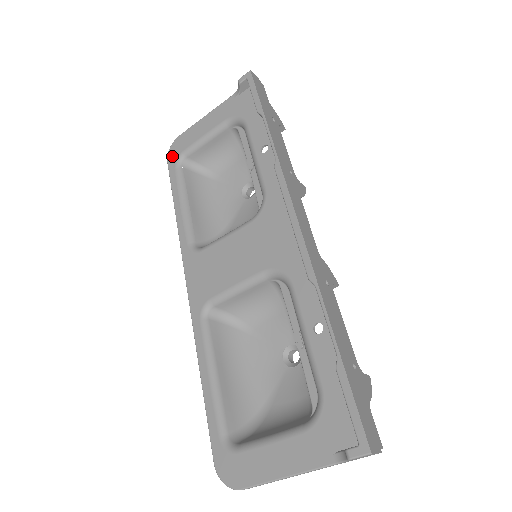
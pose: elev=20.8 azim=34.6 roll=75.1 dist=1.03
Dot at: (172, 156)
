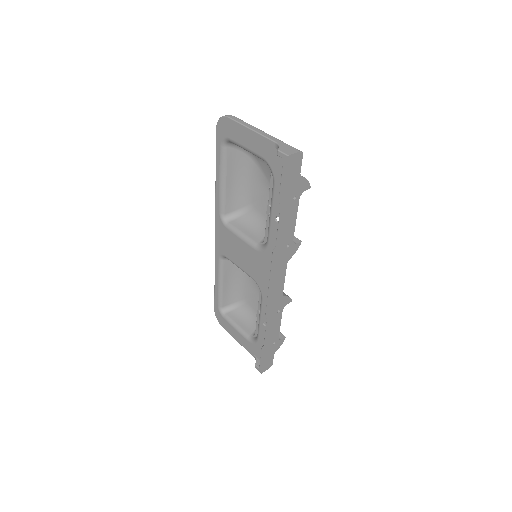
Dot at: (220, 131)
